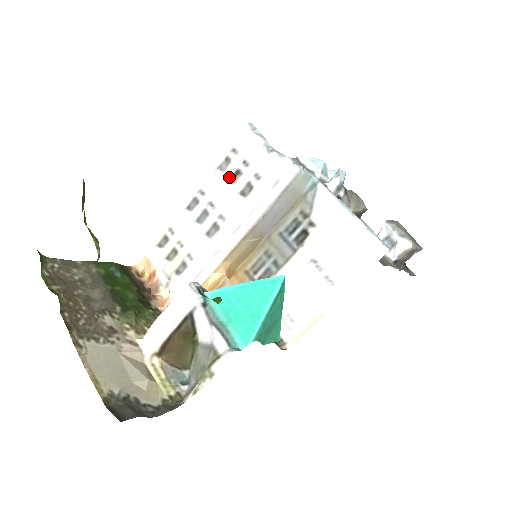
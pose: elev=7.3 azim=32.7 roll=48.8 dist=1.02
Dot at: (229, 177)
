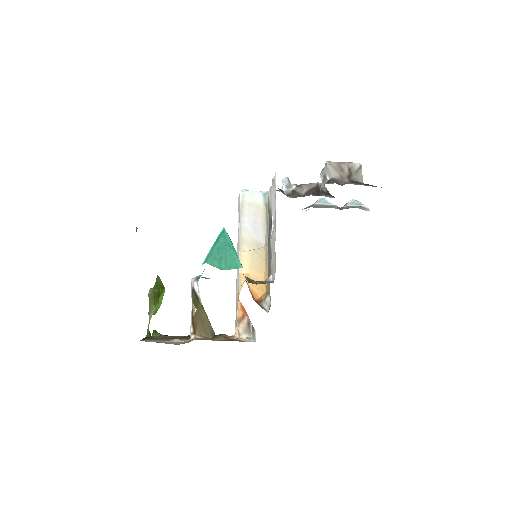
Dot at: occluded
